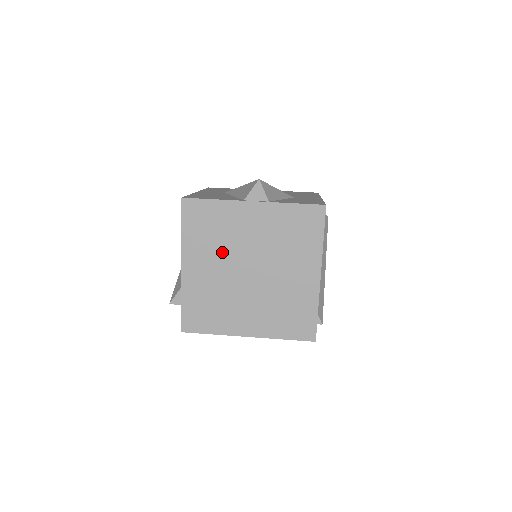
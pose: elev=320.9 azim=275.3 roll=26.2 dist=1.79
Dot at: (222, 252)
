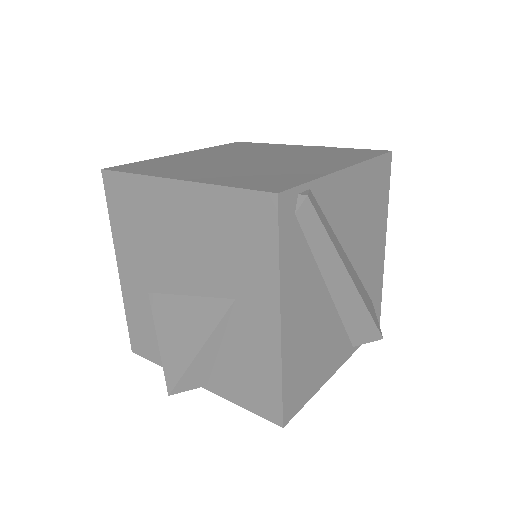
Dot at: (236, 153)
